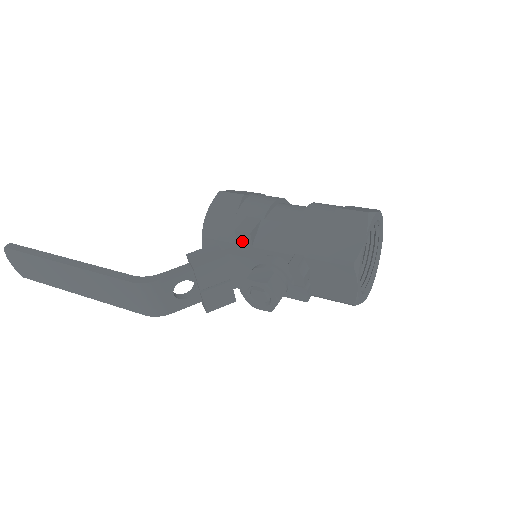
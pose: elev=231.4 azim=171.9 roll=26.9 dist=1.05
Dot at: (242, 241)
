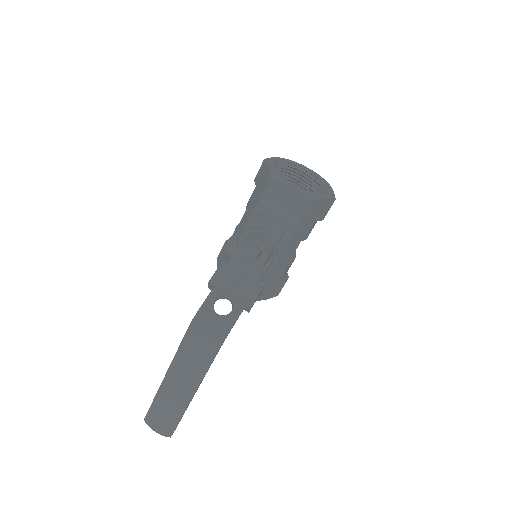
Dot at: (232, 251)
